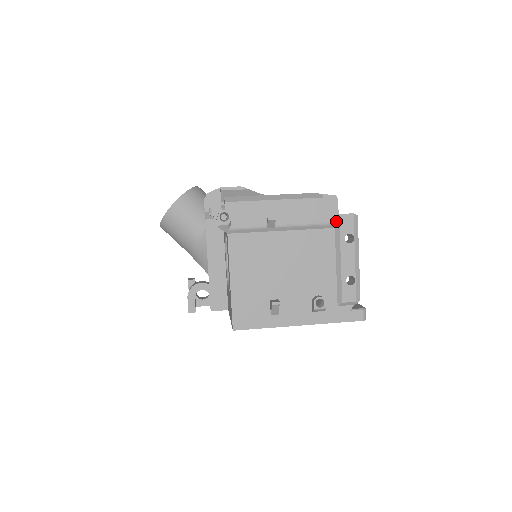
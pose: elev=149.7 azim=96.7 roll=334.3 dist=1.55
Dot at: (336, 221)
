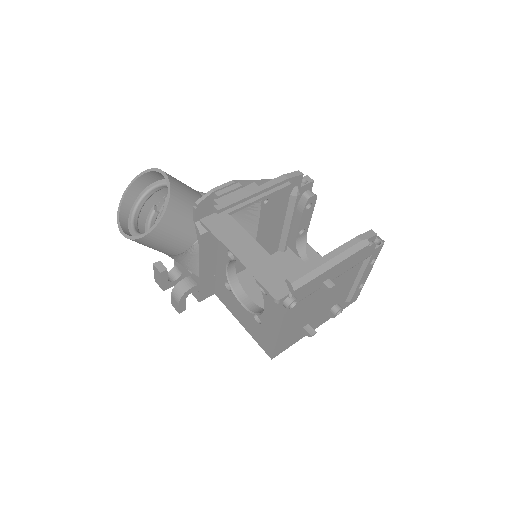
Dot at: (370, 255)
